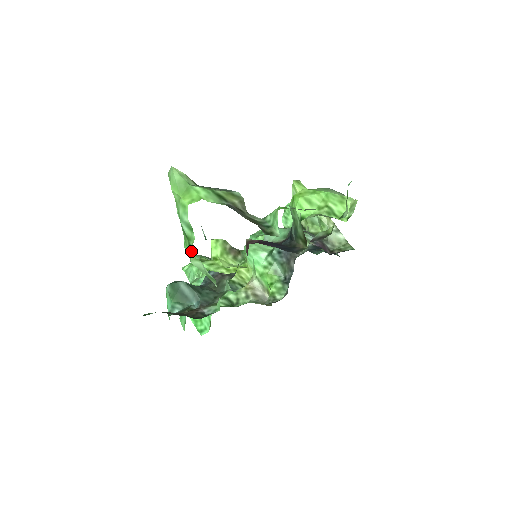
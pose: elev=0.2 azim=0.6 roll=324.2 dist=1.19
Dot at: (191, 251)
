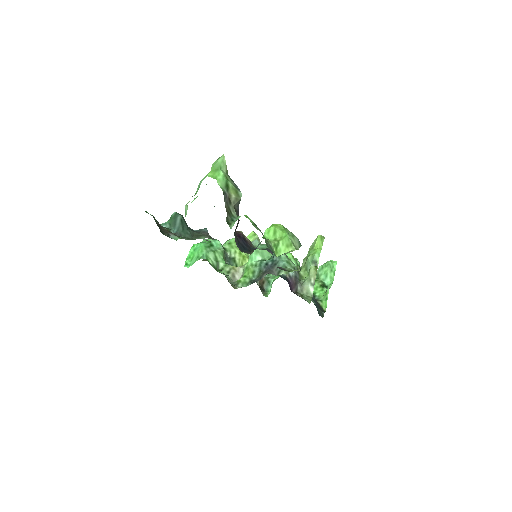
Dot at: occluded
